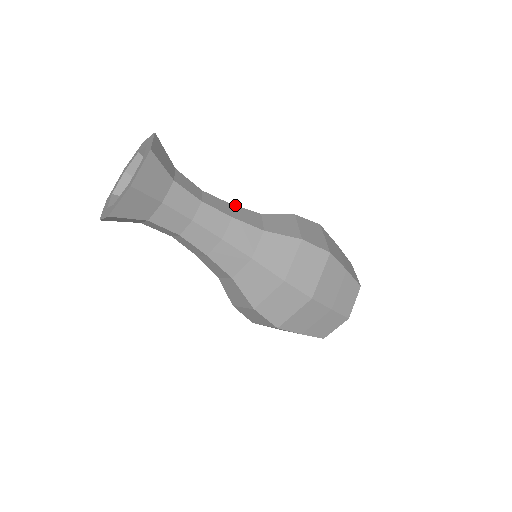
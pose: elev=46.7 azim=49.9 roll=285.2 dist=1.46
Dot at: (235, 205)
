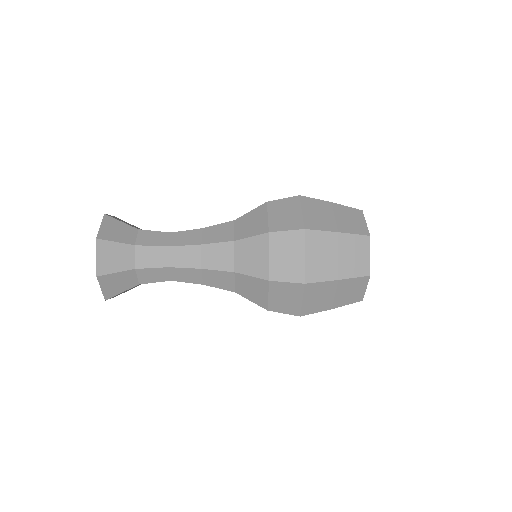
Dot at: (205, 269)
